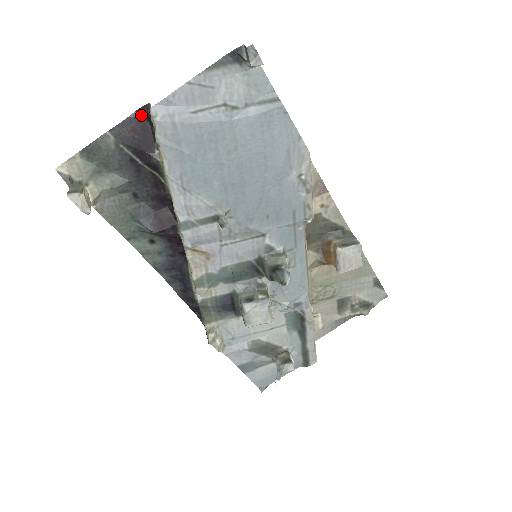
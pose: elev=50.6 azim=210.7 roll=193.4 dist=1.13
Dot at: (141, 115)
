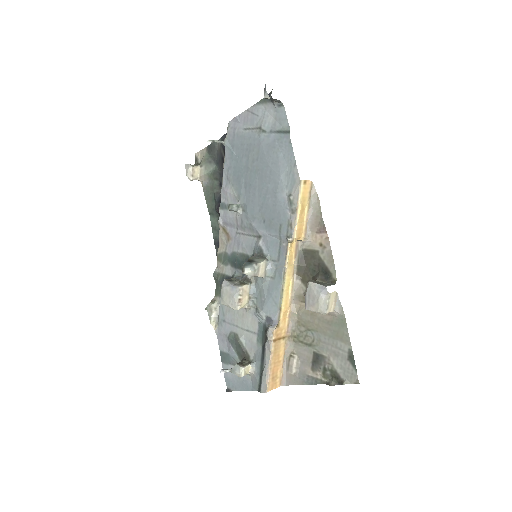
Dot at: occluded
